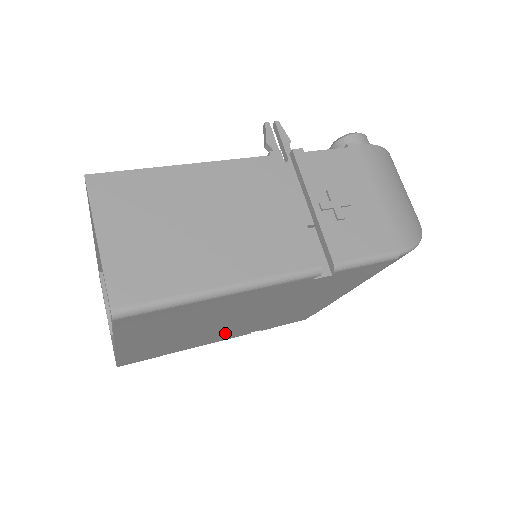
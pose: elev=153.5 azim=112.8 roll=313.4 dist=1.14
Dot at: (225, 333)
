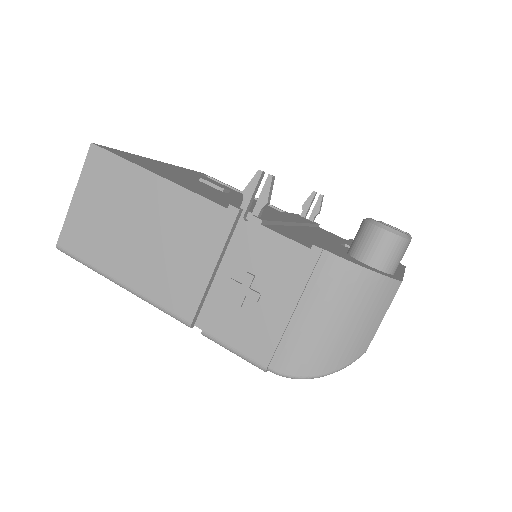
Dot at: occluded
